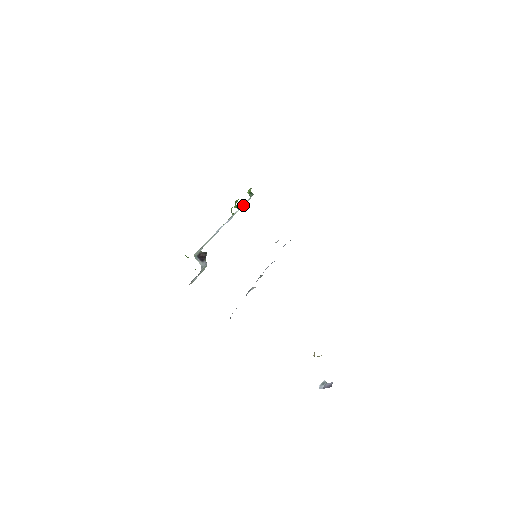
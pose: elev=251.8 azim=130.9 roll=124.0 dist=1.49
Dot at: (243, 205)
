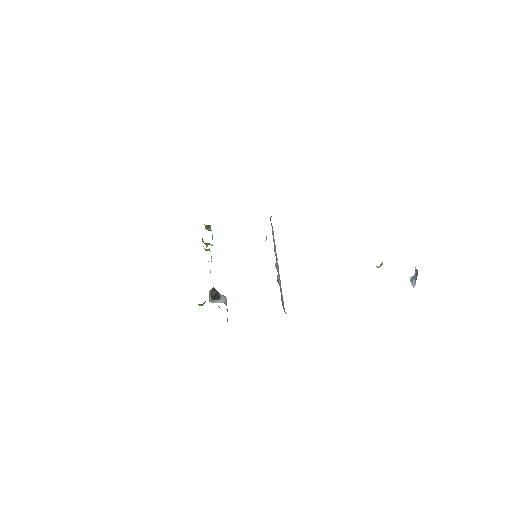
Dot at: occluded
